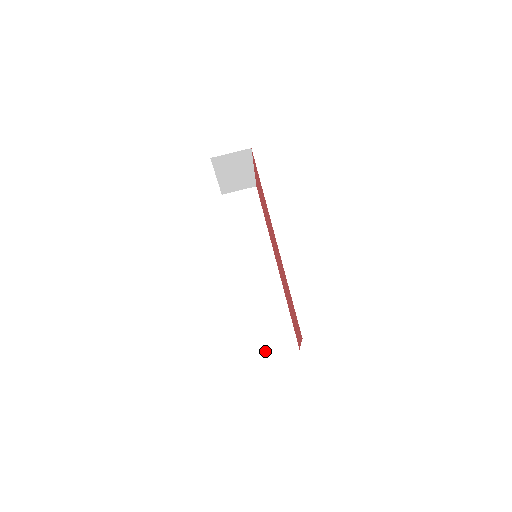
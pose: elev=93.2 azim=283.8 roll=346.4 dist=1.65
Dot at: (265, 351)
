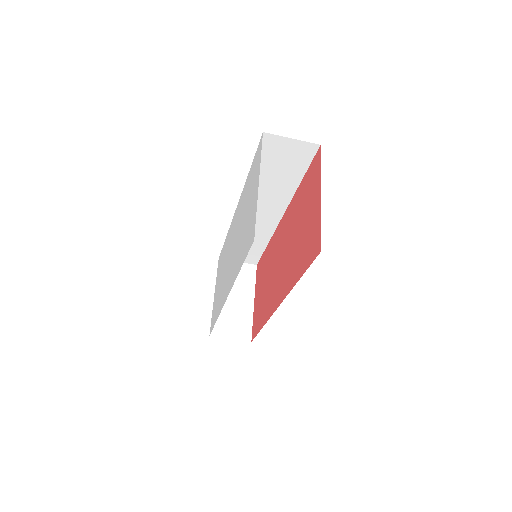
Dot at: occluded
